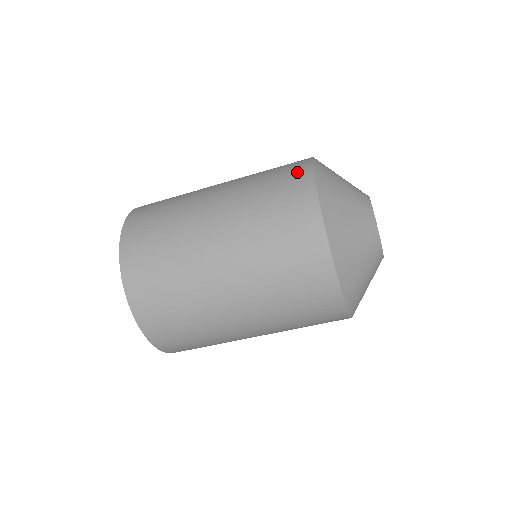
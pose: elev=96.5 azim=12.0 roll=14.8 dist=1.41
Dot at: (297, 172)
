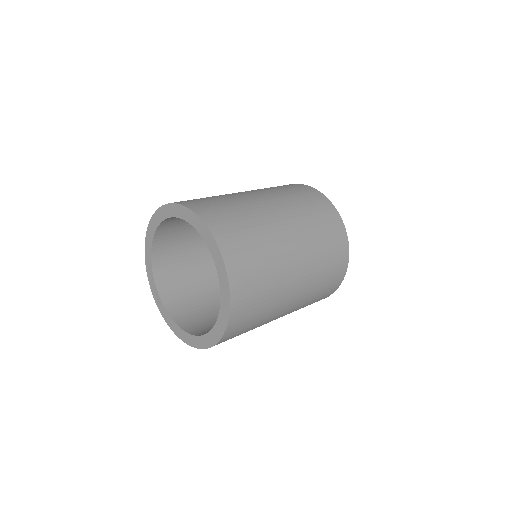
Dot at: (337, 227)
